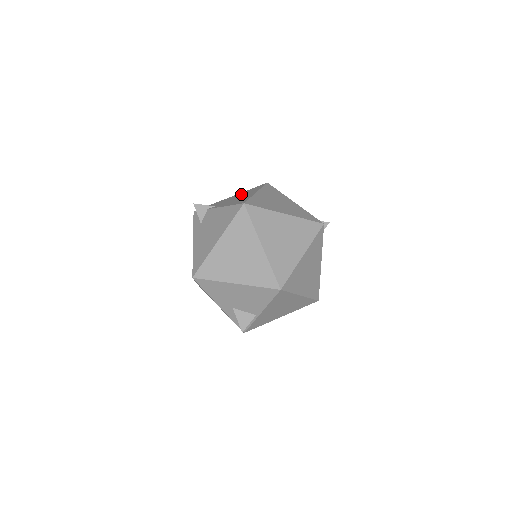
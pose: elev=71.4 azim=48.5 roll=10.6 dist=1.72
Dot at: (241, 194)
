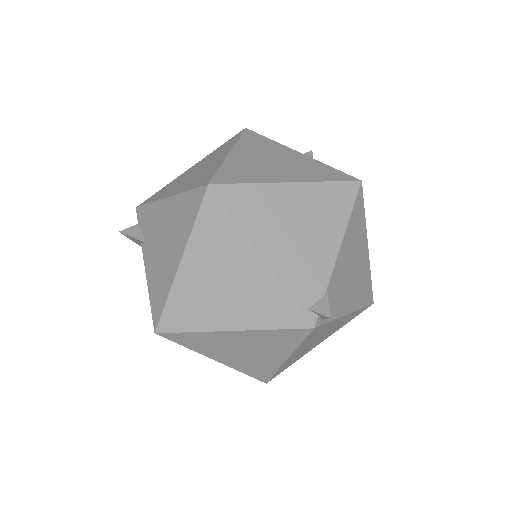
Dot at: (172, 219)
